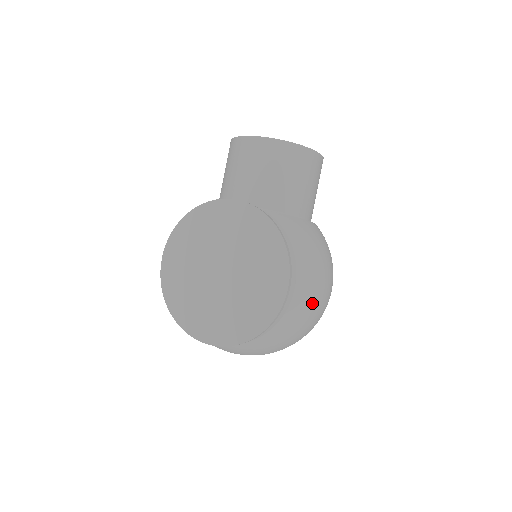
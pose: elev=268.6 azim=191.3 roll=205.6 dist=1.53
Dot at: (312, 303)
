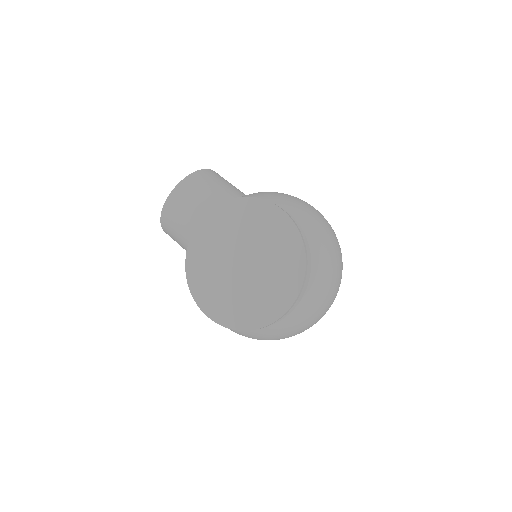
Dot at: (308, 212)
